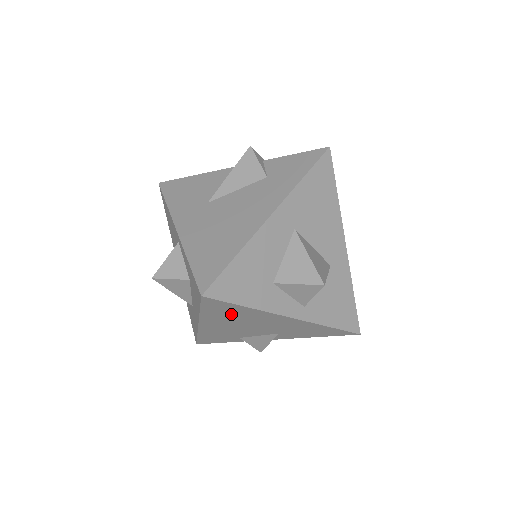
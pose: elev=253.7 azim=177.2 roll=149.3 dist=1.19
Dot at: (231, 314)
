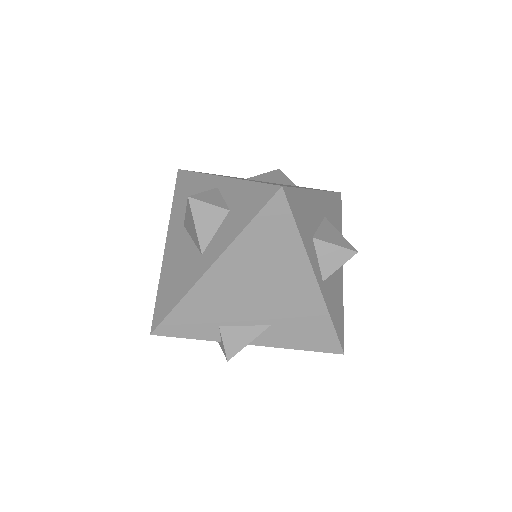
Dot at: (269, 247)
